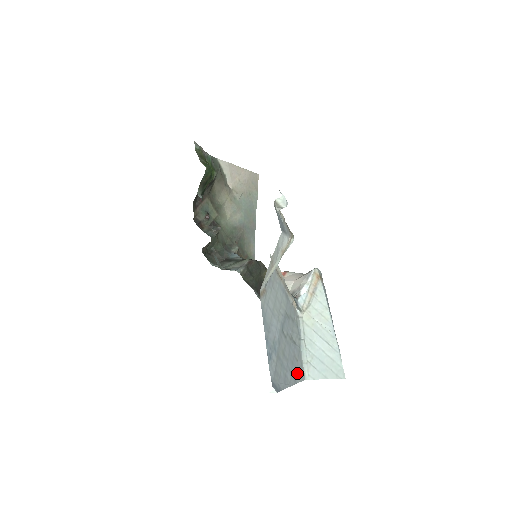
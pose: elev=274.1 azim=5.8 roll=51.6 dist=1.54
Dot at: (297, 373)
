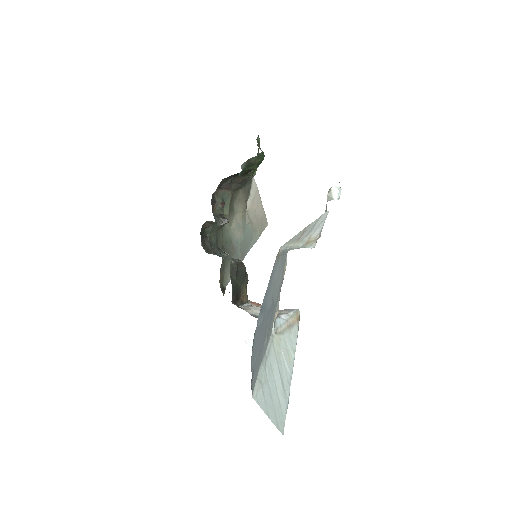
Dot at: (254, 375)
